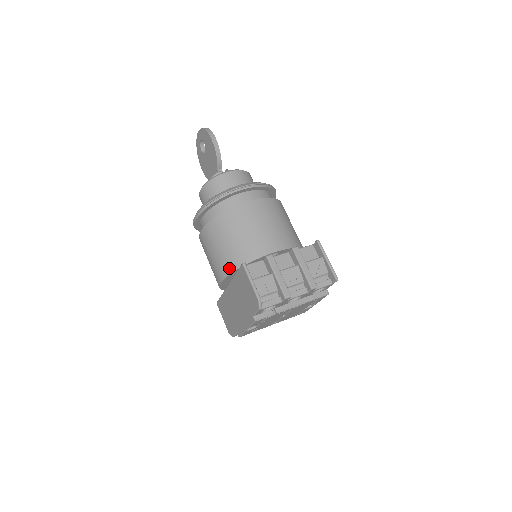
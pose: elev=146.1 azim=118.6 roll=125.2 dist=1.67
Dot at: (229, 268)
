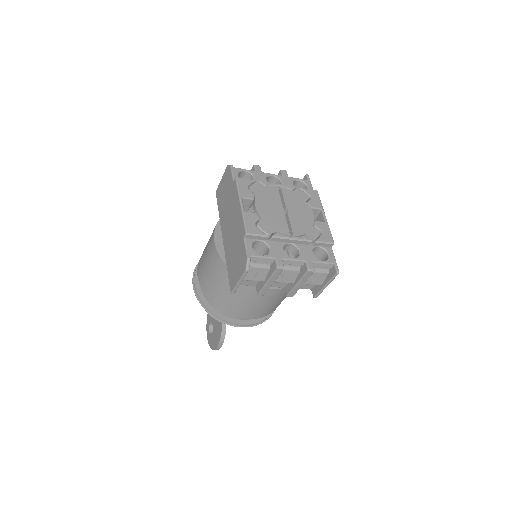
Dot at: occluded
